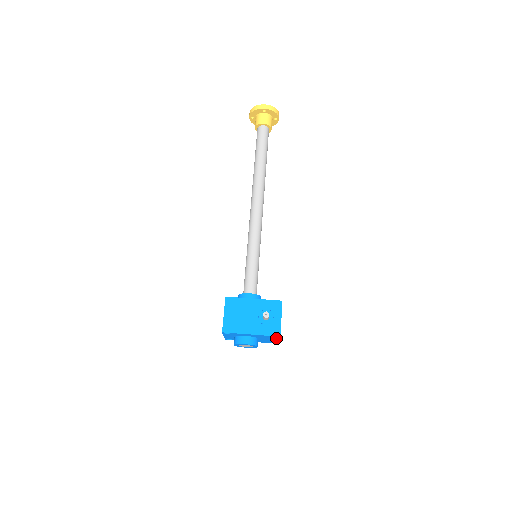
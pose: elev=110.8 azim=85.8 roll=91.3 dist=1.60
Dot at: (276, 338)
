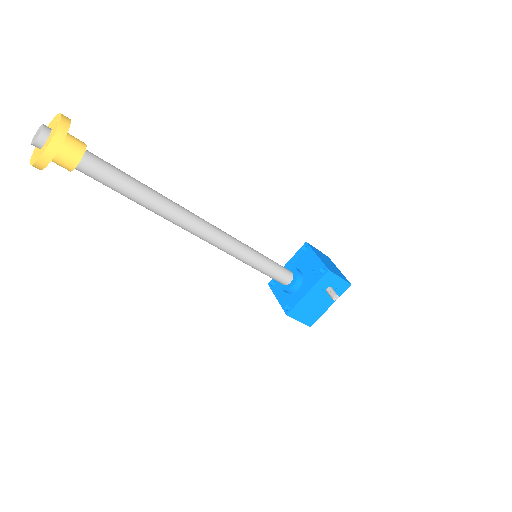
Dot at: occluded
